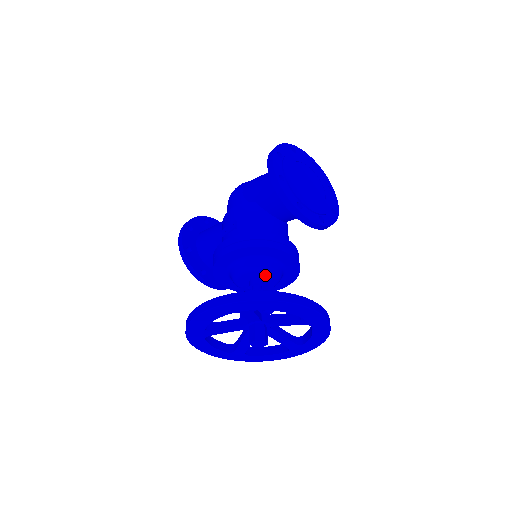
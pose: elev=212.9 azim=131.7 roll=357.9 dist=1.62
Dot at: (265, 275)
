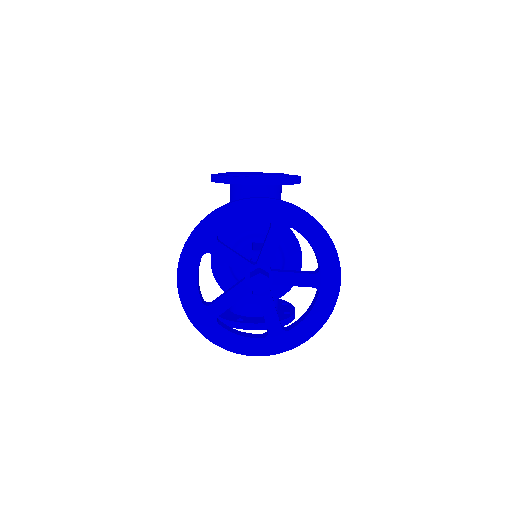
Dot at: (252, 245)
